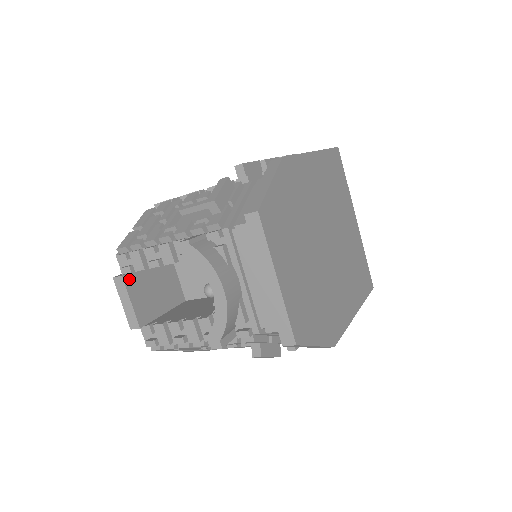
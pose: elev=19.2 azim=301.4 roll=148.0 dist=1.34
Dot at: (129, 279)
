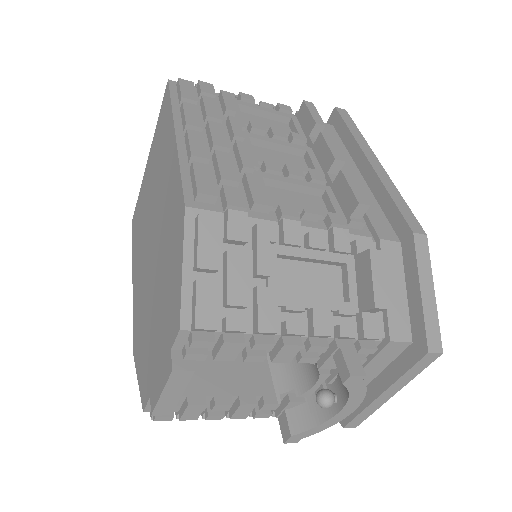
Dot at: (191, 364)
